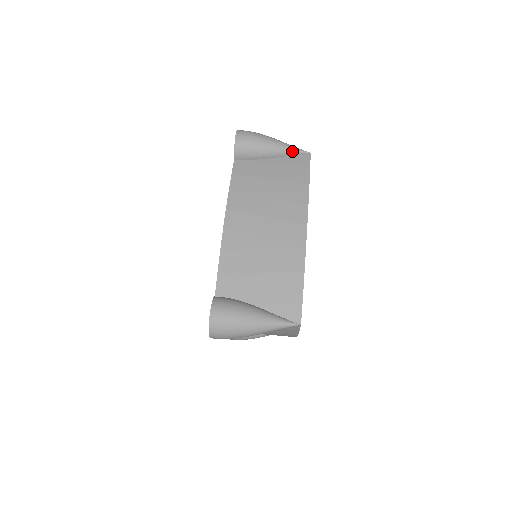
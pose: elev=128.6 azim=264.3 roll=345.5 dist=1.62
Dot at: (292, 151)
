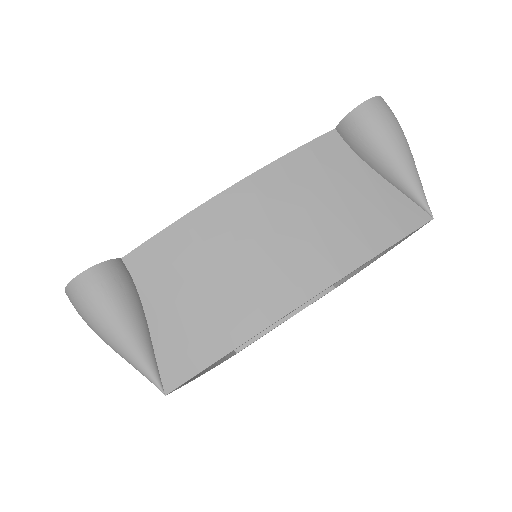
Dot at: (413, 192)
